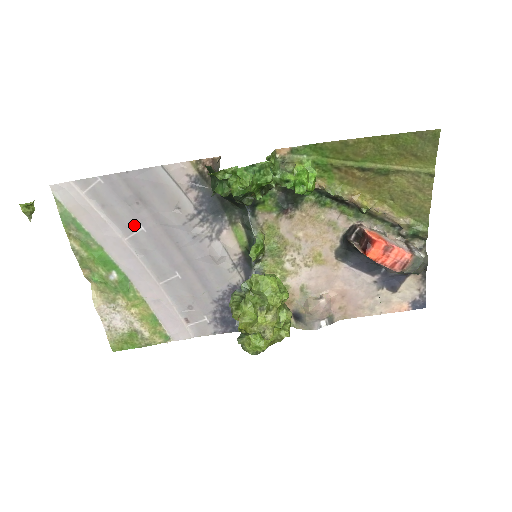
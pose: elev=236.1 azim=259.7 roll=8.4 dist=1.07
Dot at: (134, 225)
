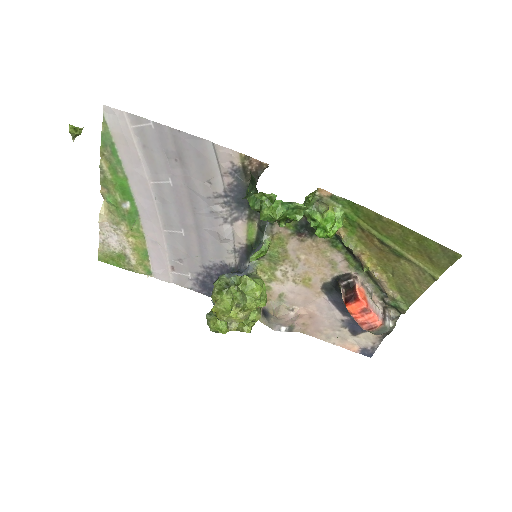
Dot at: (164, 175)
